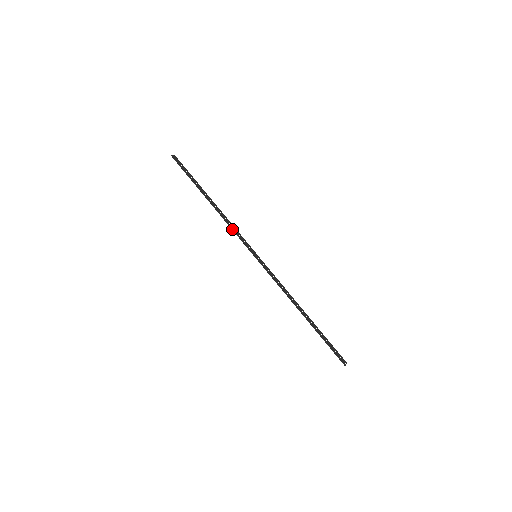
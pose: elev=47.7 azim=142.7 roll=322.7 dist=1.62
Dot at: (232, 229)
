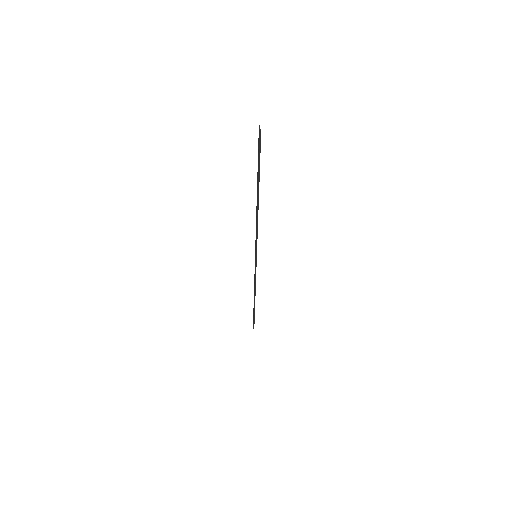
Dot at: (257, 233)
